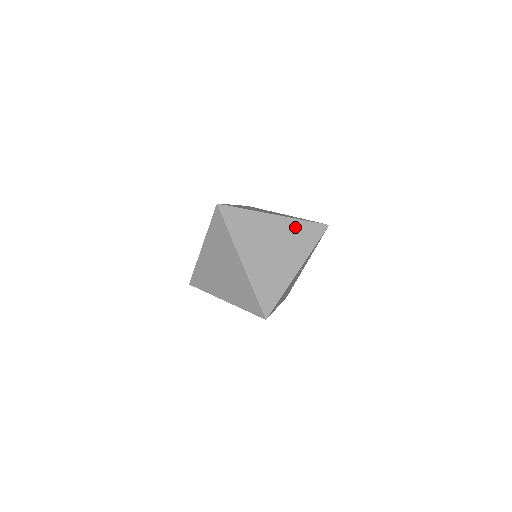
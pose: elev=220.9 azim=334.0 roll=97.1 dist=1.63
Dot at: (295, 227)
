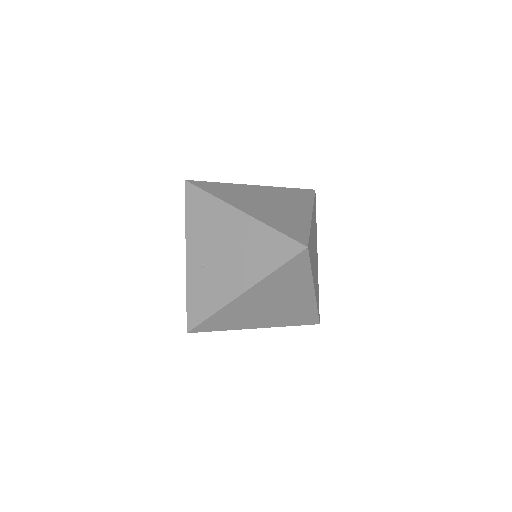
Dot at: (314, 214)
